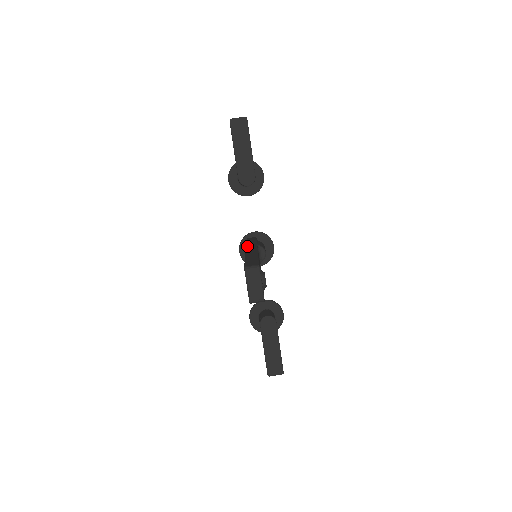
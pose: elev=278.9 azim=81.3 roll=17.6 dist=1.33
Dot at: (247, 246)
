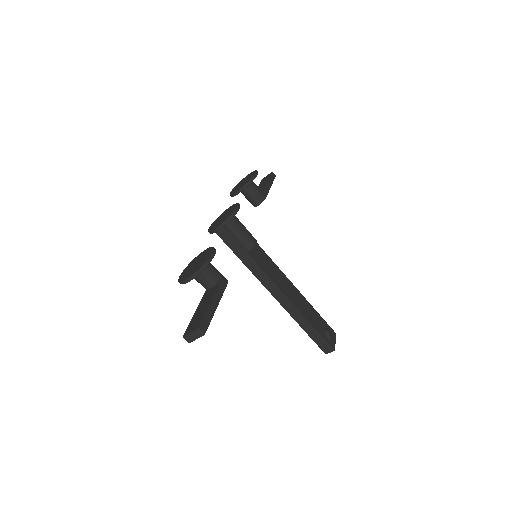
Dot at: (262, 284)
